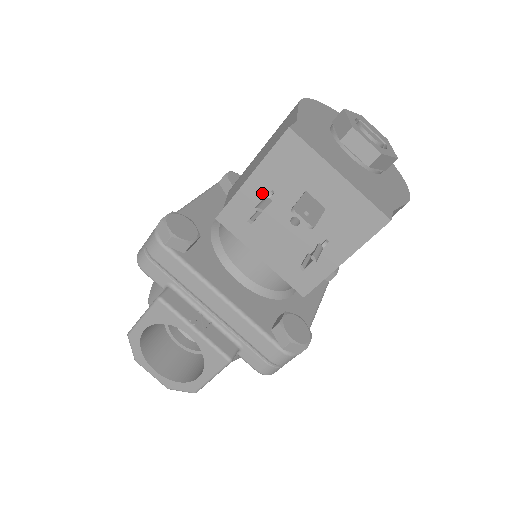
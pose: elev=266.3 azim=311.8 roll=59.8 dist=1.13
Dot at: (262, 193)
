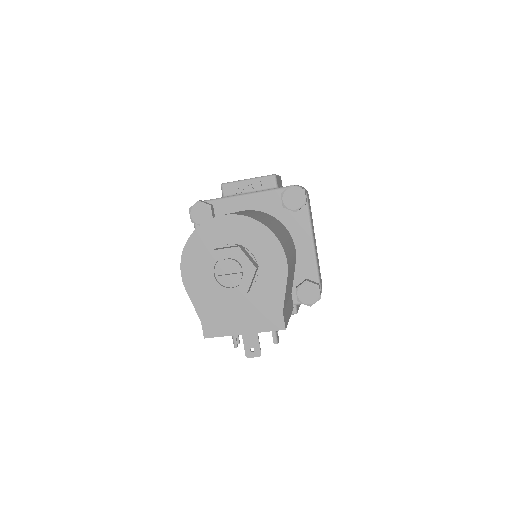
Dot at: occluded
